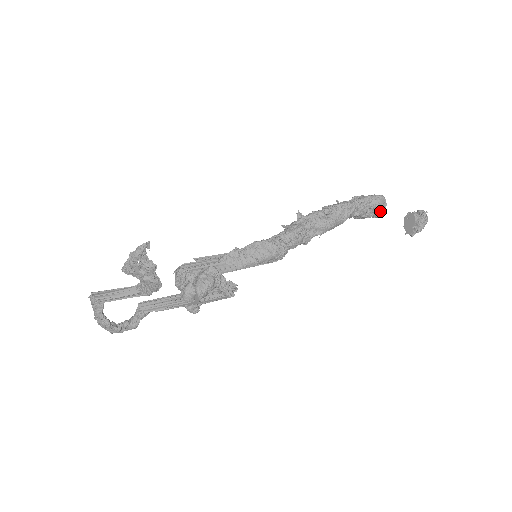
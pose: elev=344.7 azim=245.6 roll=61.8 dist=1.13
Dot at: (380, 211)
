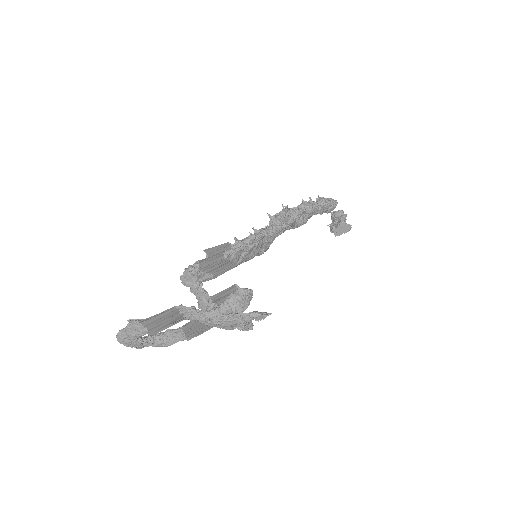
Dot at: occluded
